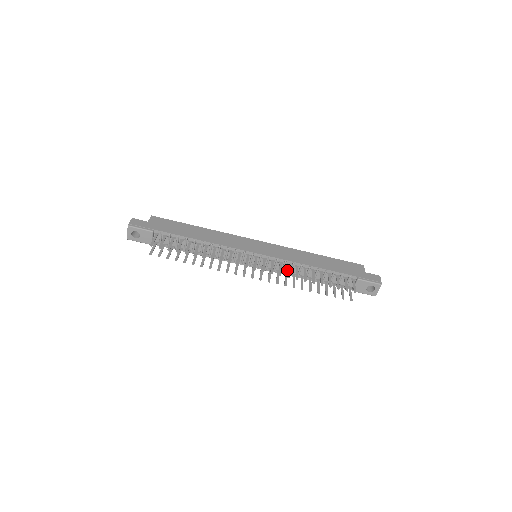
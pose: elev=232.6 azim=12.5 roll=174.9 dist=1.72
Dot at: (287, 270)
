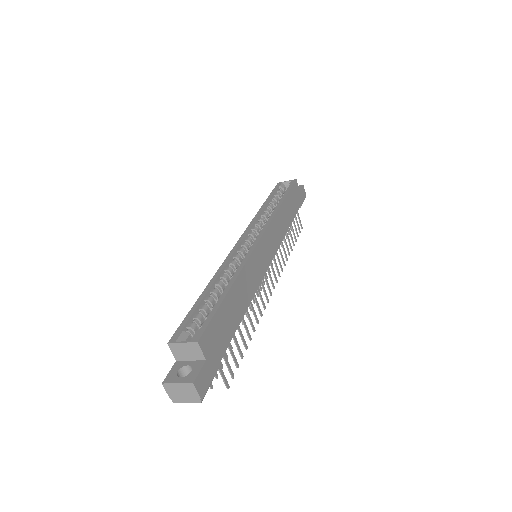
Dot at: (281, 255)
